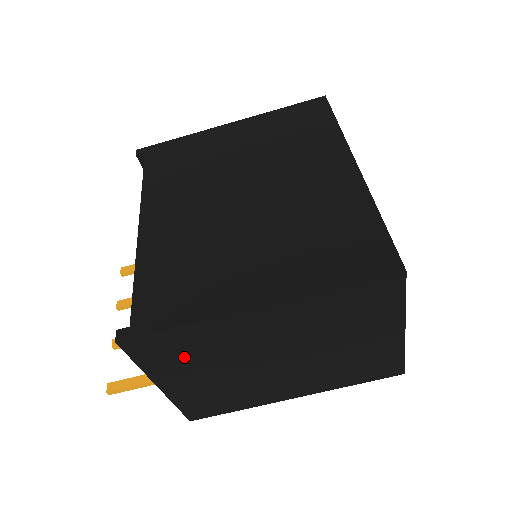
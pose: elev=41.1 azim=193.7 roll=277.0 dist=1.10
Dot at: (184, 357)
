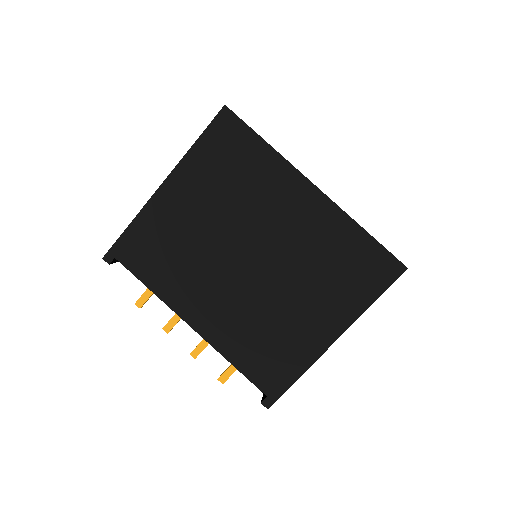
Dot at: occluded
